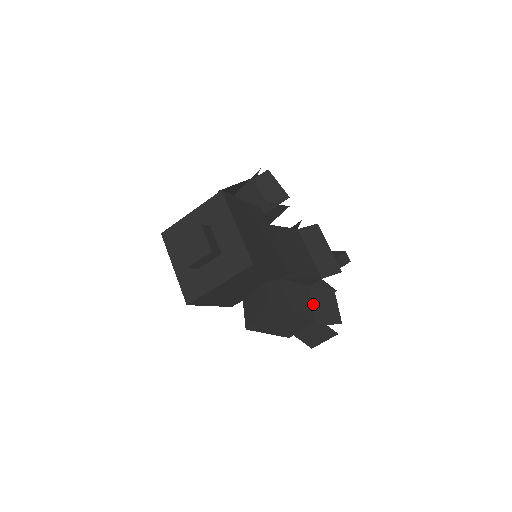
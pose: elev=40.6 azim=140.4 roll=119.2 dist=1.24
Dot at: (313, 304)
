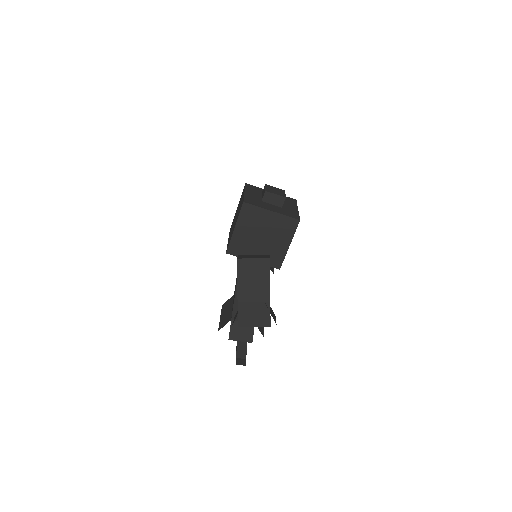
Dot at: occluded
